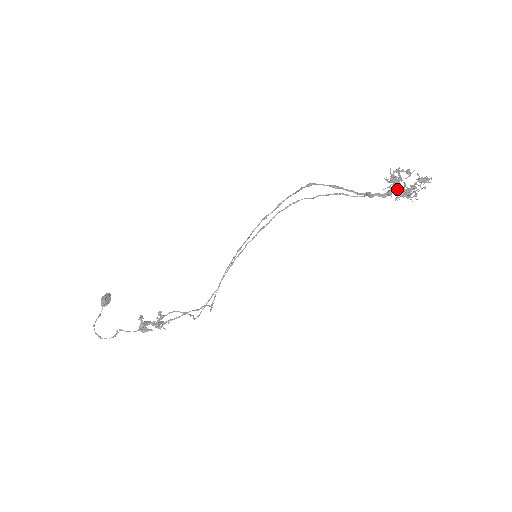
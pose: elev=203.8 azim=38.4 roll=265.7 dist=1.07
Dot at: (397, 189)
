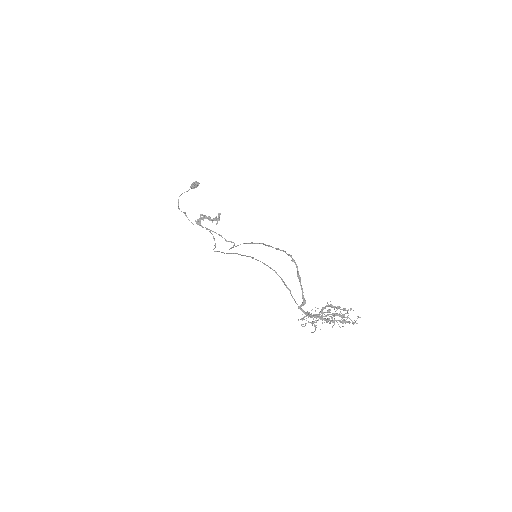
Dot at: (316, 317)
